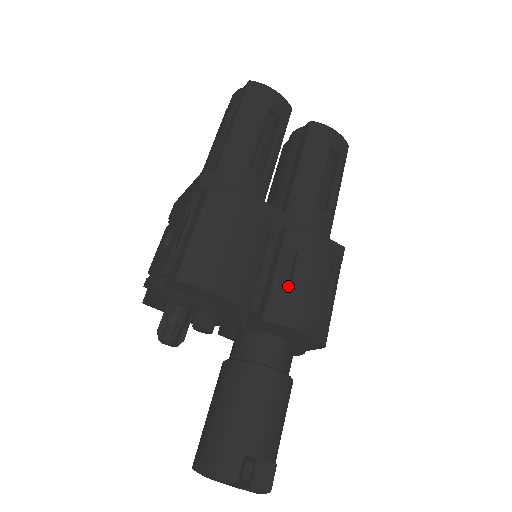
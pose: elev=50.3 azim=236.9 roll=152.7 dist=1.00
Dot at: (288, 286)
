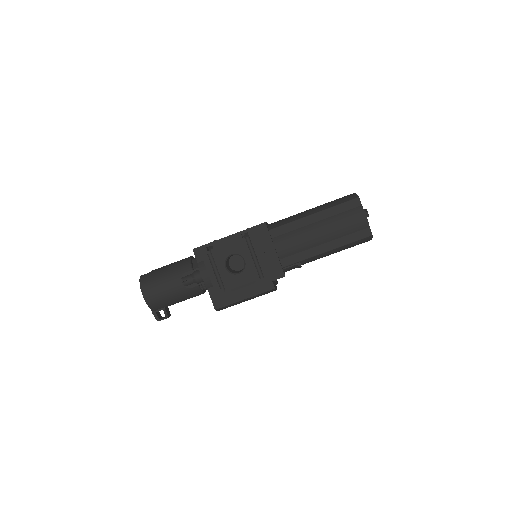
Dot at: occluded
